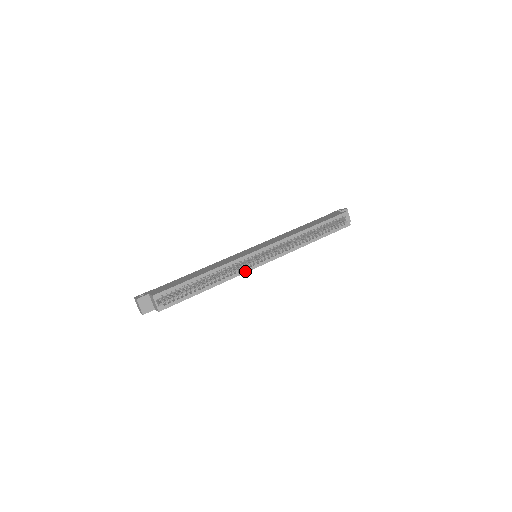
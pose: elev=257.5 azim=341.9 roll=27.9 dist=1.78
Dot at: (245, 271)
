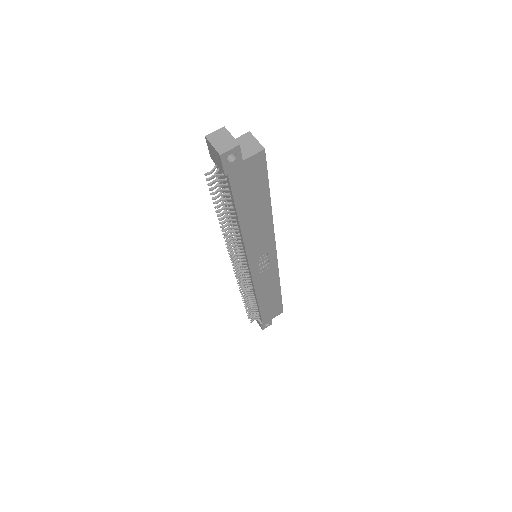
Dot at: (274, 238)
